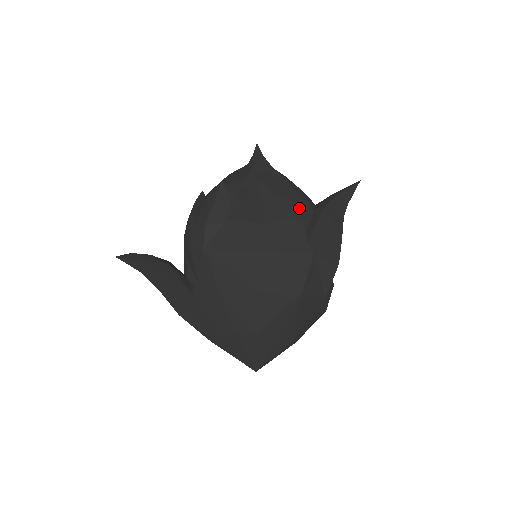
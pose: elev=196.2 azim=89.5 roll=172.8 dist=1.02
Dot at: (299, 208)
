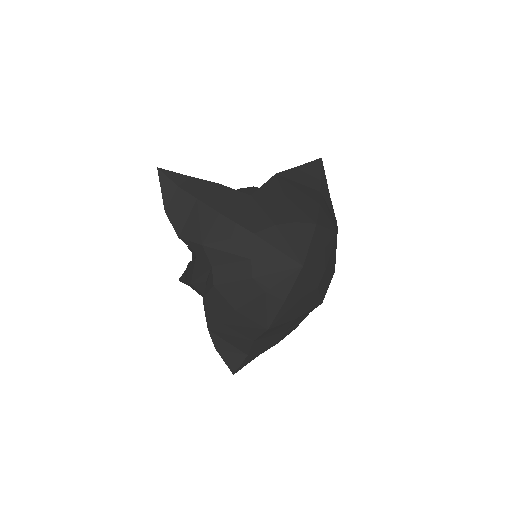
Dot at: occluded
